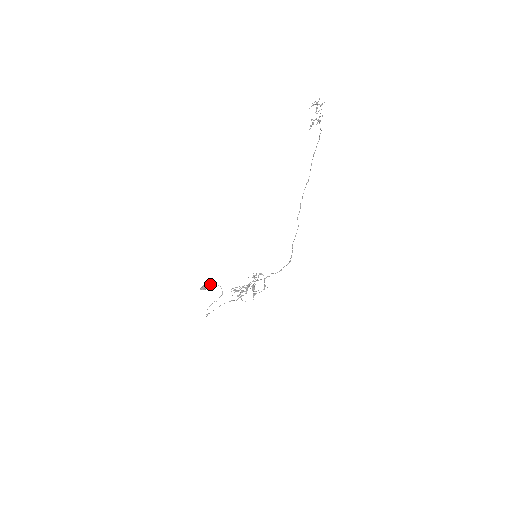
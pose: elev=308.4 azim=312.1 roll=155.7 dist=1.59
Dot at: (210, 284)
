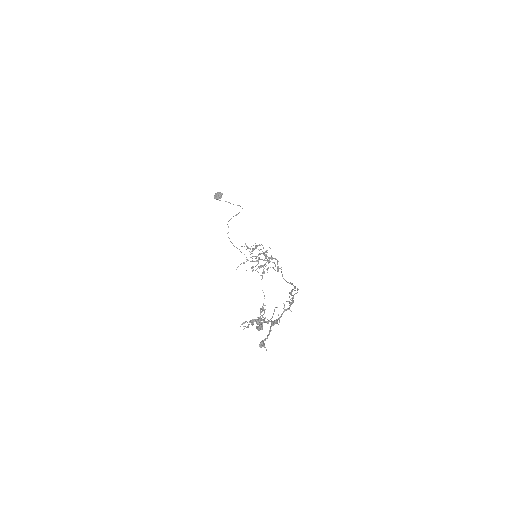
Dot at: occluded
